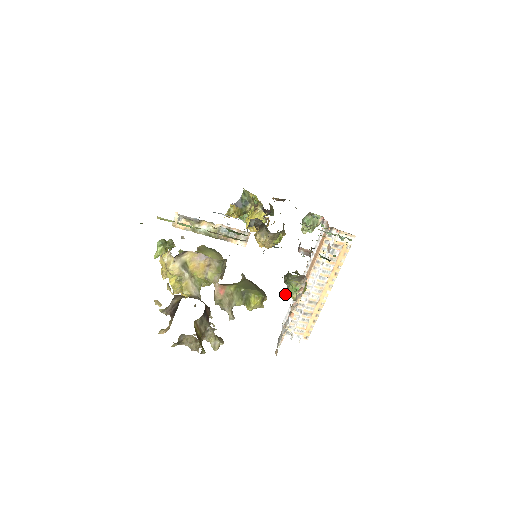
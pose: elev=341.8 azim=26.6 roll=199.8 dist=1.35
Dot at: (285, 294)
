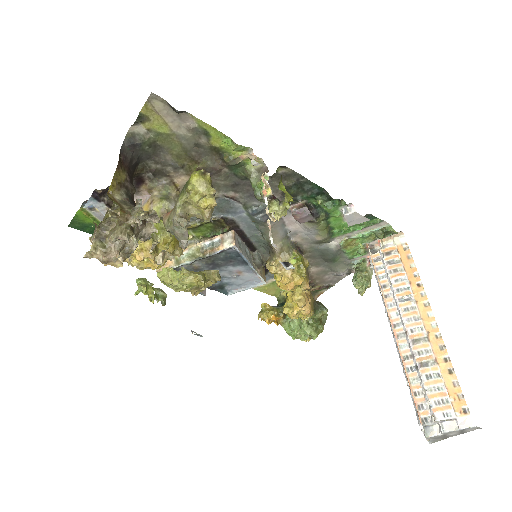
Dot at: occluded
